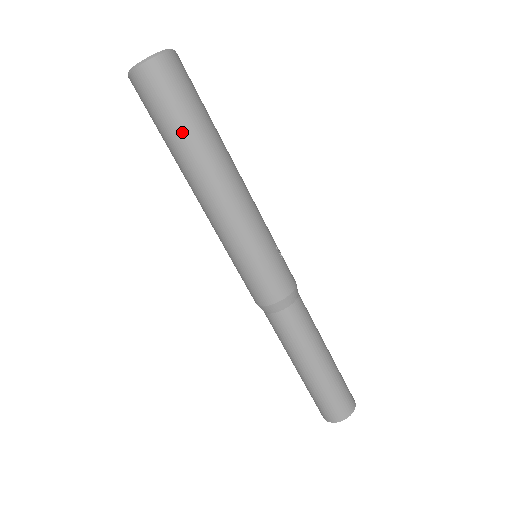
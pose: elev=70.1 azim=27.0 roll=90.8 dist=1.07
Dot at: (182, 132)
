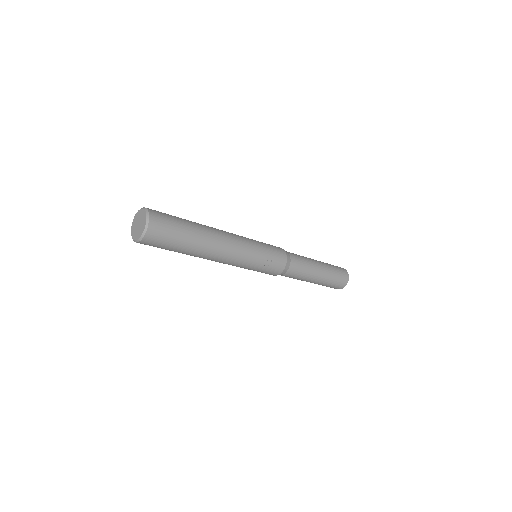
Dot at: occluded
